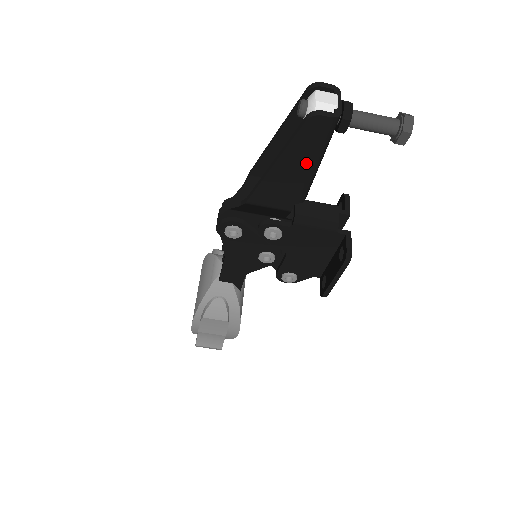
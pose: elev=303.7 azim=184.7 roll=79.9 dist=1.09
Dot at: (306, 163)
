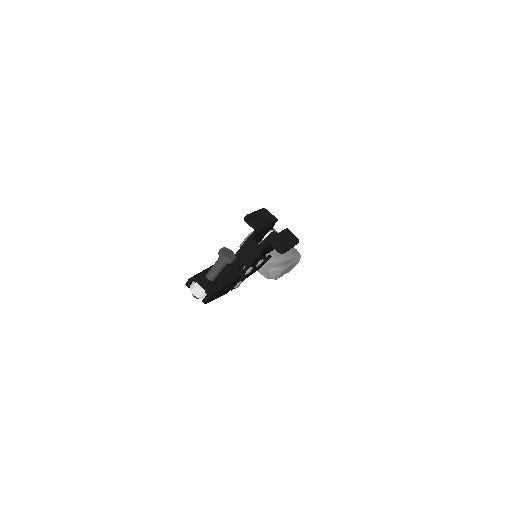
Dot at: occluded
